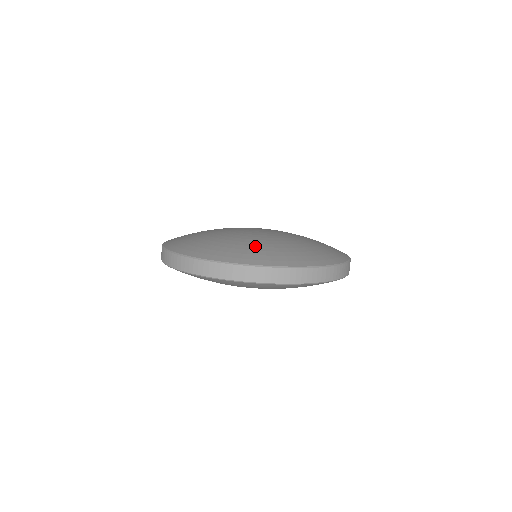
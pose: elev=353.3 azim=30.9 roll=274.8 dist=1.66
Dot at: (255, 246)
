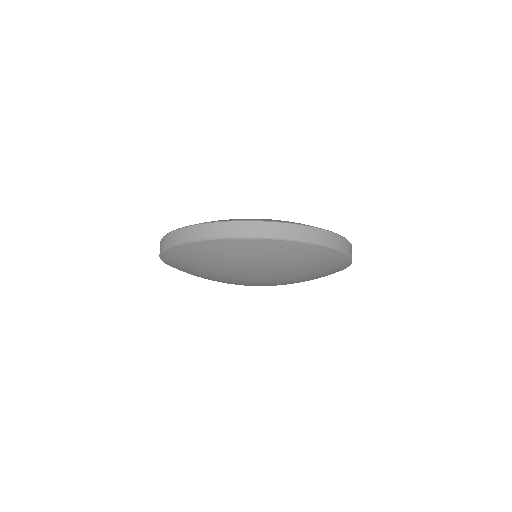
Dot at: occluded
